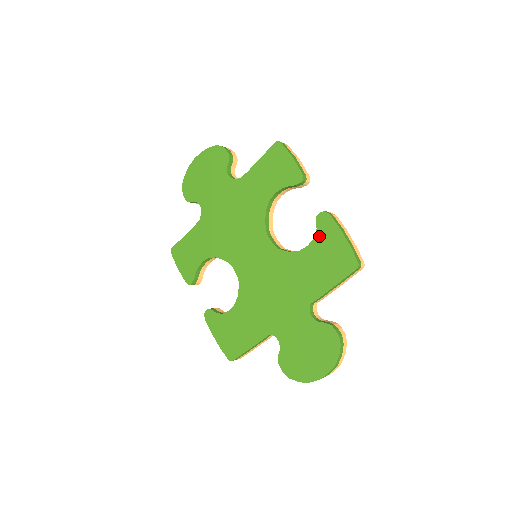
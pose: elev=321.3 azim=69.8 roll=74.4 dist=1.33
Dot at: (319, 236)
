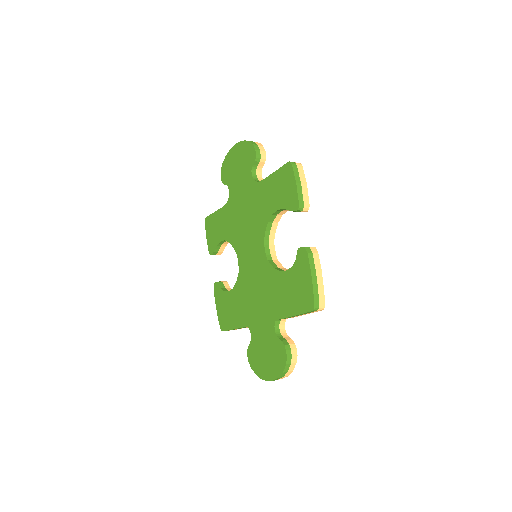
Dot at: (295, 267)
